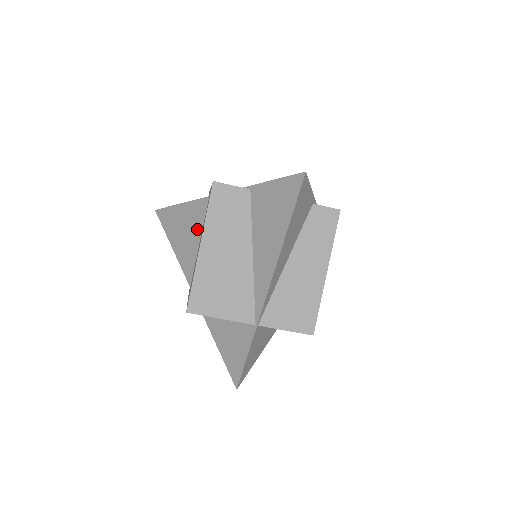
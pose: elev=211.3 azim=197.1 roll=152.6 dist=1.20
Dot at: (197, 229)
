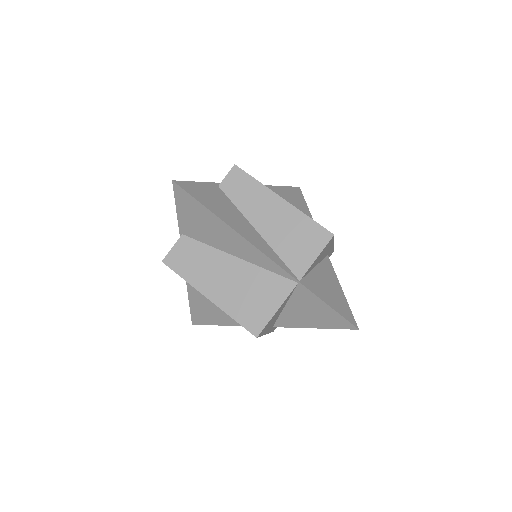
Dot at: occluded
